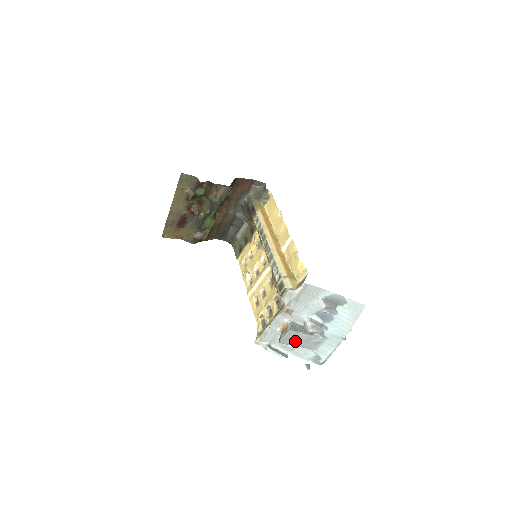
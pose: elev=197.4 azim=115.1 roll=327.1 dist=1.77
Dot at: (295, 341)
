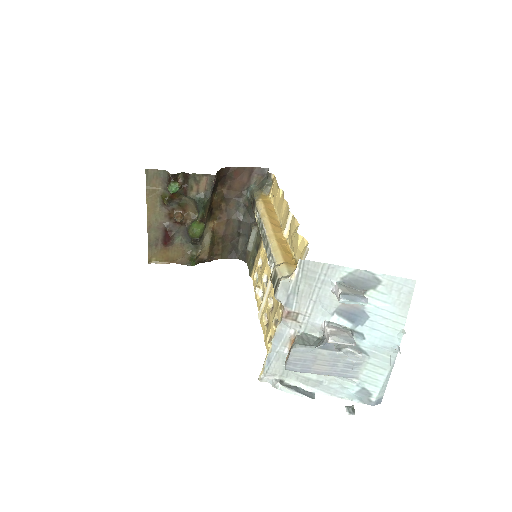
Dot at: (312, 365)
